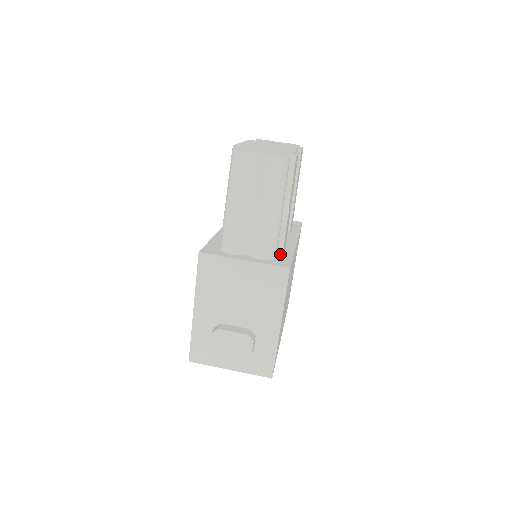
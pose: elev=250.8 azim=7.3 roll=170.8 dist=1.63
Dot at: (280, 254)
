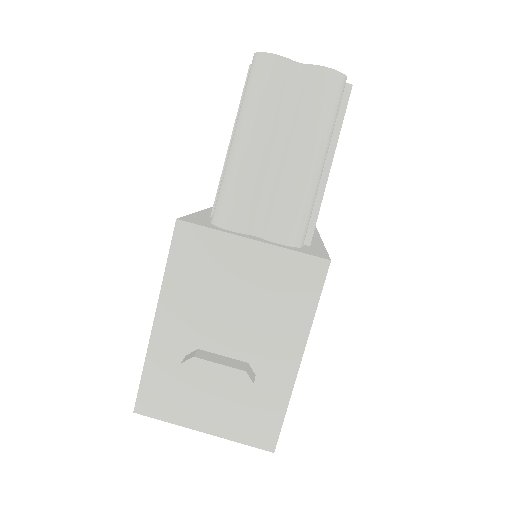
Dot at: (306, 244)
